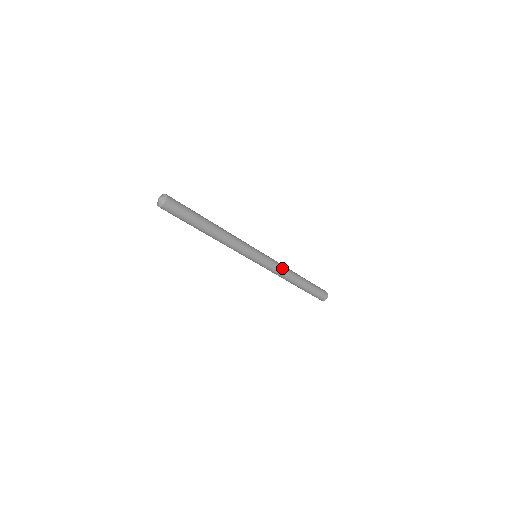
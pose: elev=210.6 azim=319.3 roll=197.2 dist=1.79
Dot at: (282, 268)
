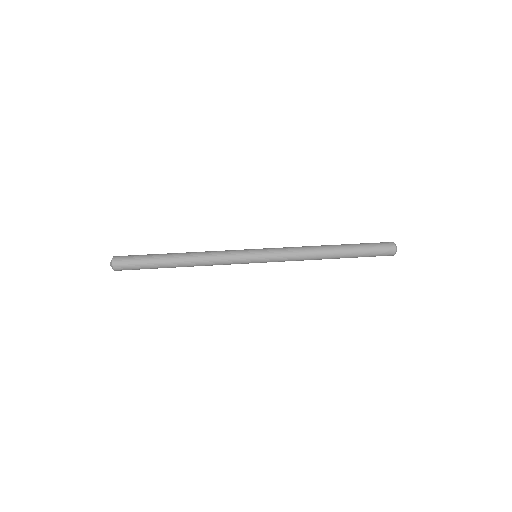
Dot at: (297, 259)
